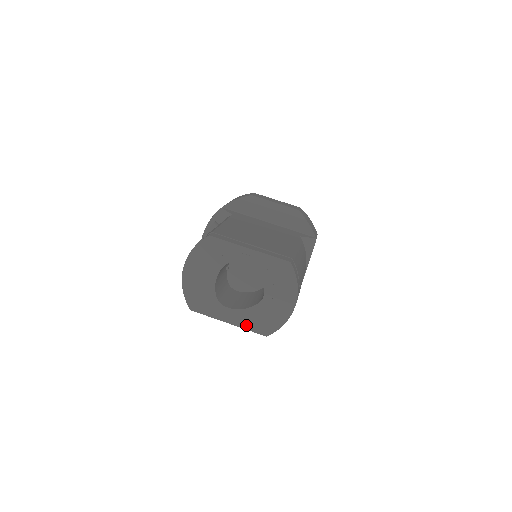
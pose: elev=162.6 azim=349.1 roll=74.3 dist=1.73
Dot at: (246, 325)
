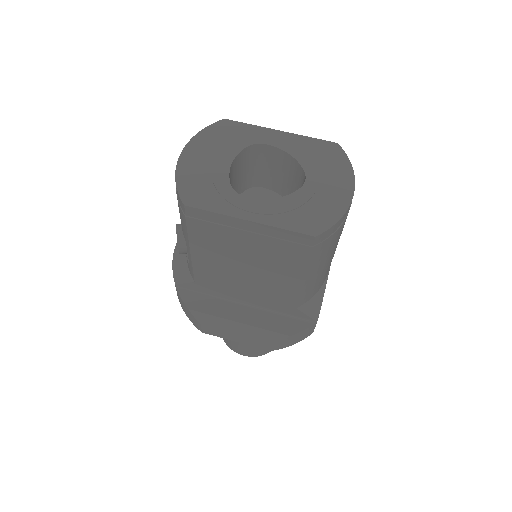
Dot at: (279, 222)
